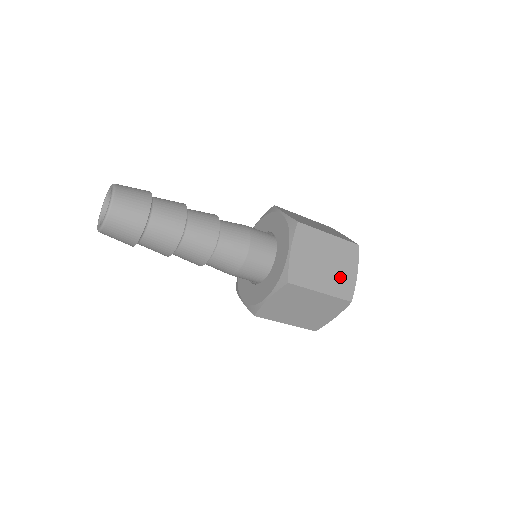
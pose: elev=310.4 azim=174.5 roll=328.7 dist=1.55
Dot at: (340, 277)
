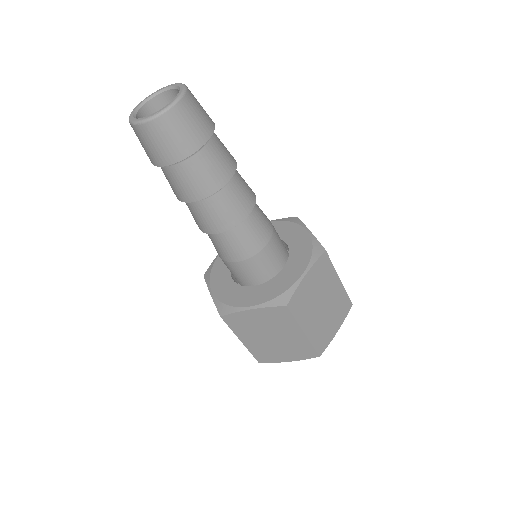
Dot at: (325, 326)
